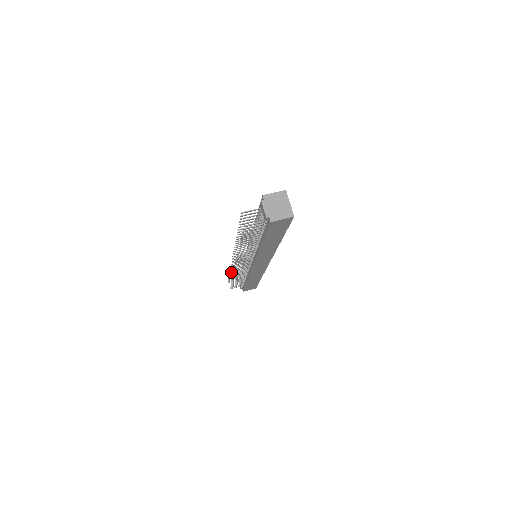
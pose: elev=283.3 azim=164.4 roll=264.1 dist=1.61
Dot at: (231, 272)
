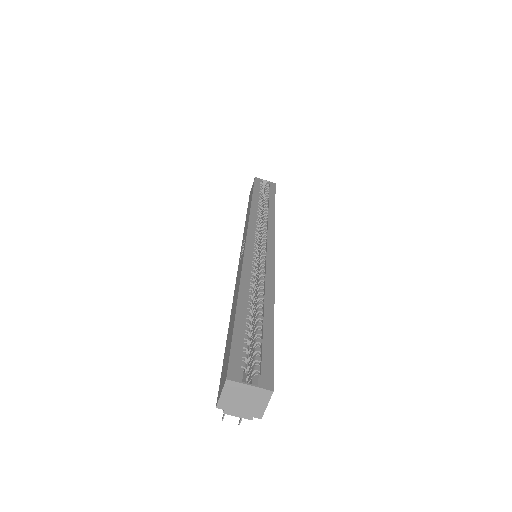
Dot at: occluded
